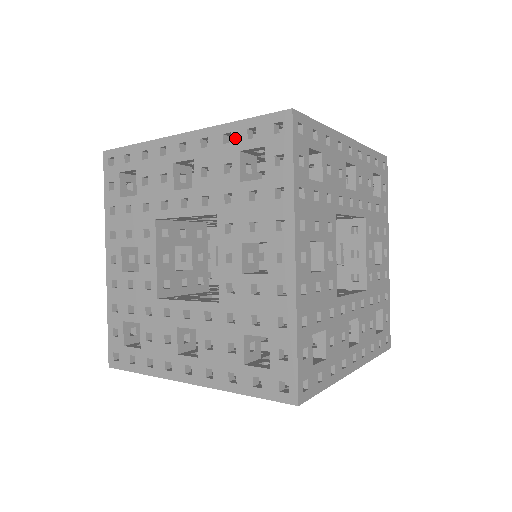
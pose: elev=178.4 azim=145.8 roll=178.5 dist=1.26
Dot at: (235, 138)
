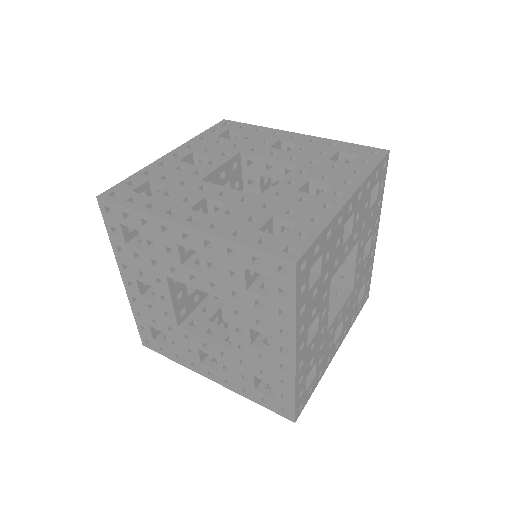
Dot at: (208, 136)
